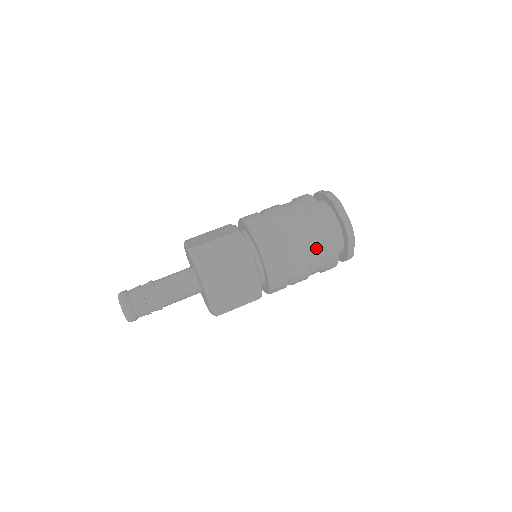
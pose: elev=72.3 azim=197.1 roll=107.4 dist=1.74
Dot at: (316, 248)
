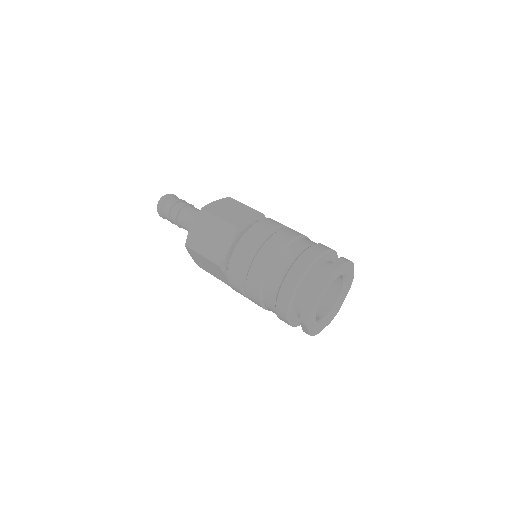
Dot at: (270, 297)
